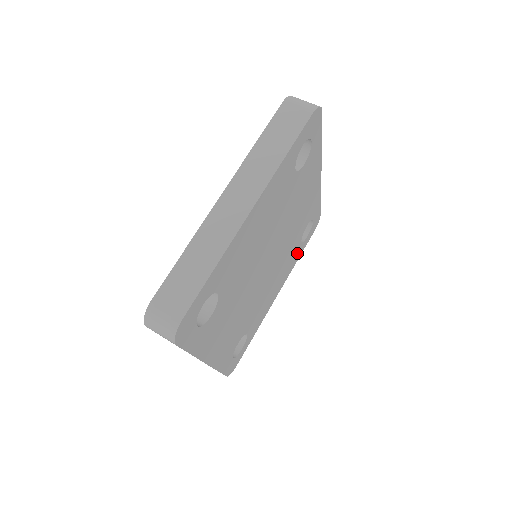
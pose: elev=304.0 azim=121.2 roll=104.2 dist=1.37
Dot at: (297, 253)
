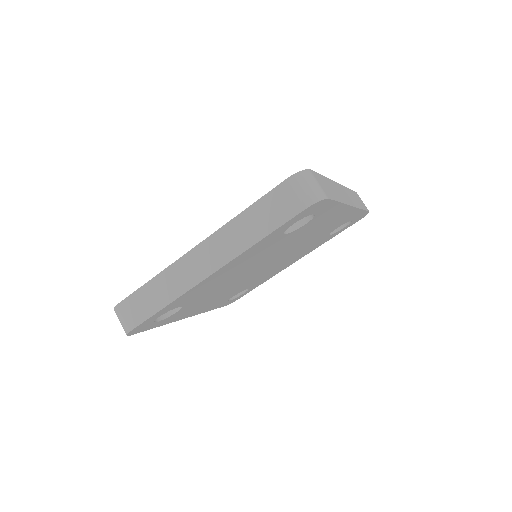
Dot at: (325, 239)
